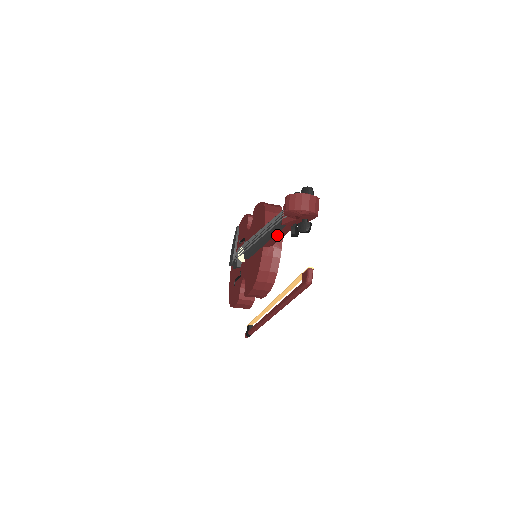
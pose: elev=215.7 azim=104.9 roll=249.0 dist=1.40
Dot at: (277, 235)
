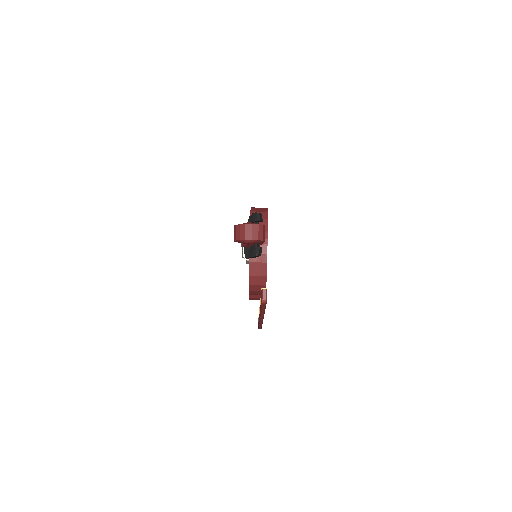
Dot at: occluded
